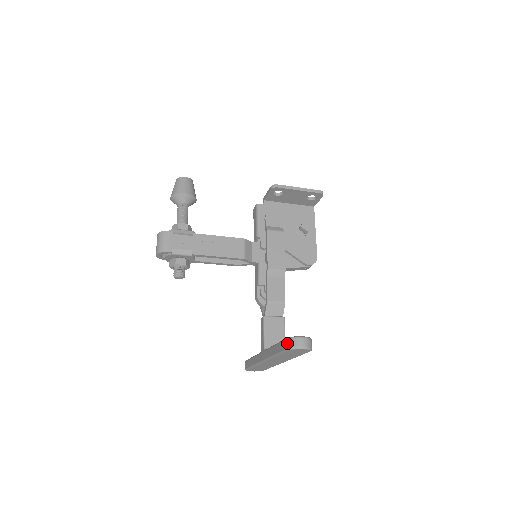
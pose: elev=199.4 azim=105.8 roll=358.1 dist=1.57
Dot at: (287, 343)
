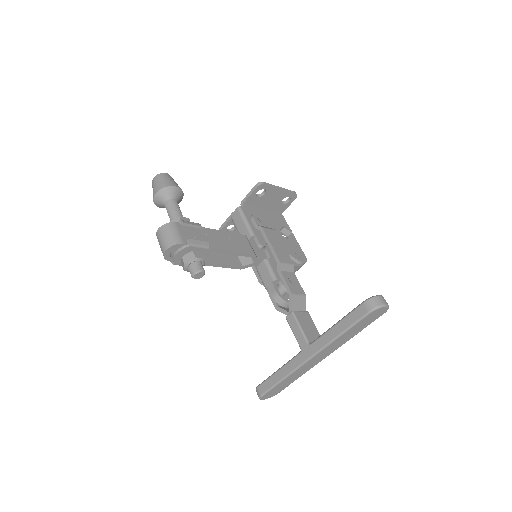
Dot at: (368, 305)
